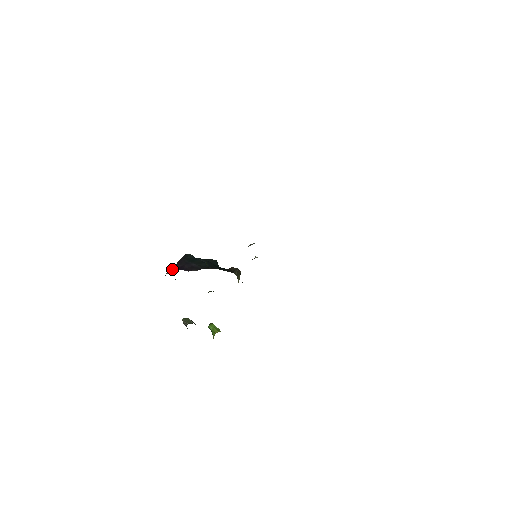
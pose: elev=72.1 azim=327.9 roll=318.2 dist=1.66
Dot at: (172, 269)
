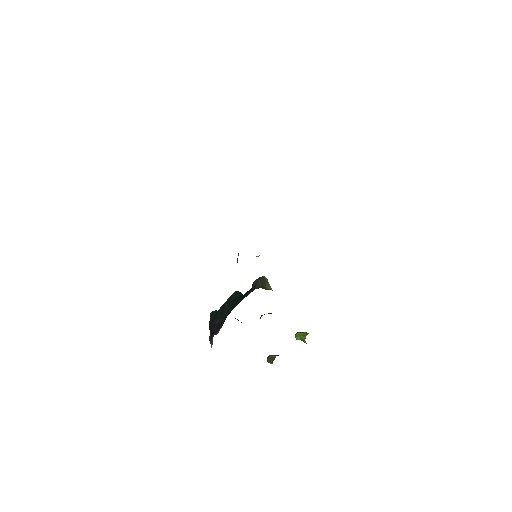
Dot at: (211, 340)
